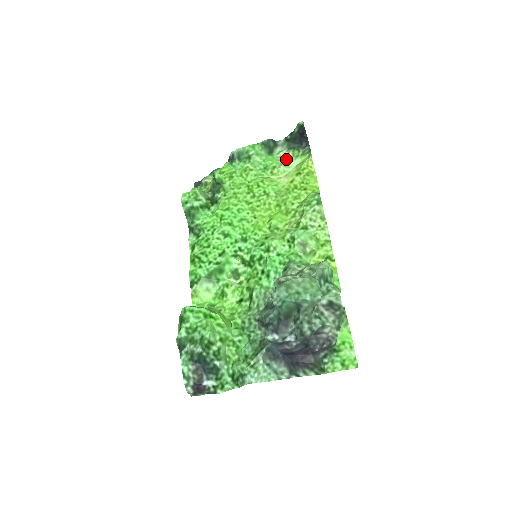
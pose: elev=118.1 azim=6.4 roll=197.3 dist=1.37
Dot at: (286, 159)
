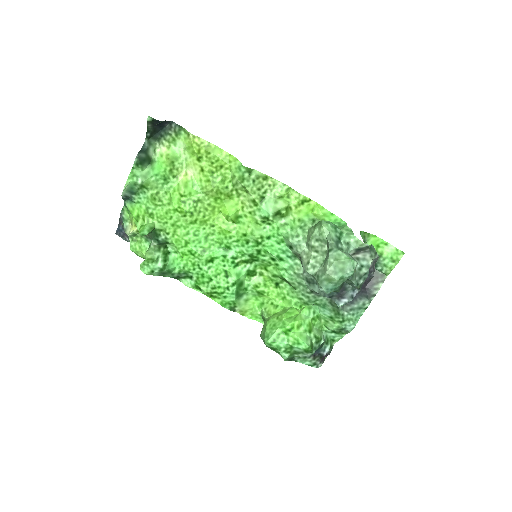
Dot at: (169, 153)
